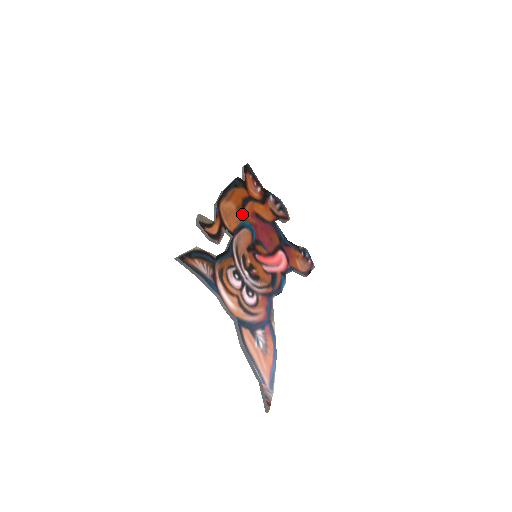
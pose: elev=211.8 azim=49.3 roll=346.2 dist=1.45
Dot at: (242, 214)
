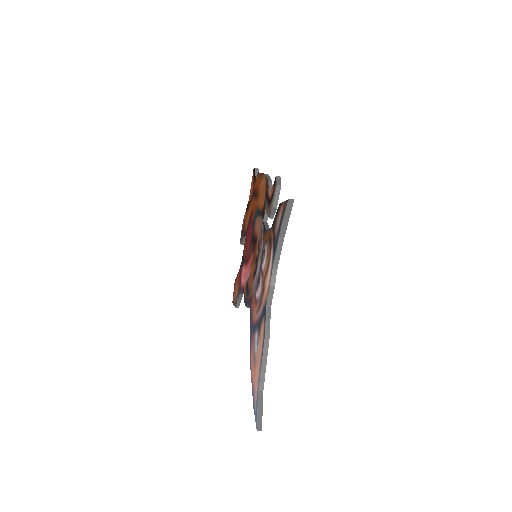
Dot at: occluded
